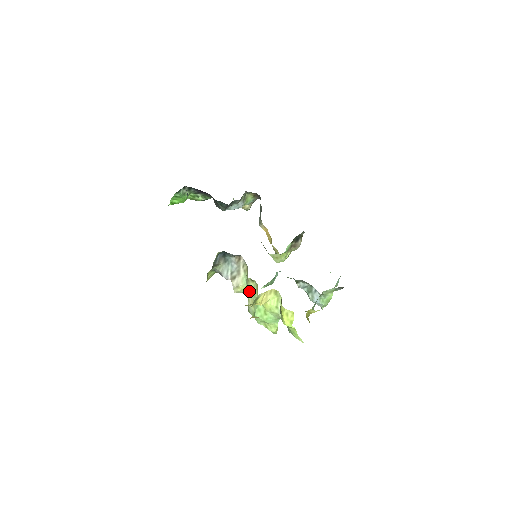
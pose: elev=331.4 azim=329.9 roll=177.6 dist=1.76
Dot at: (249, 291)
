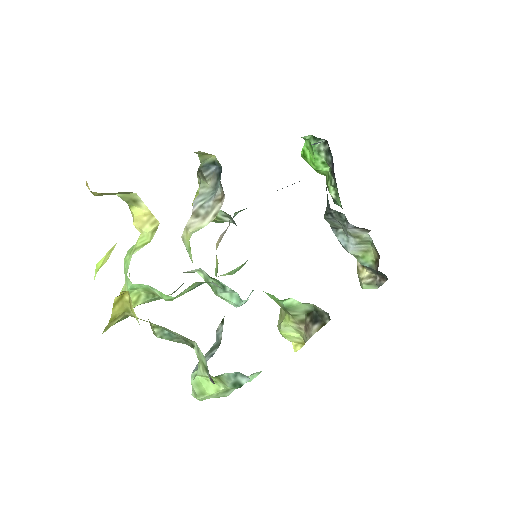
Dot at: occluded
